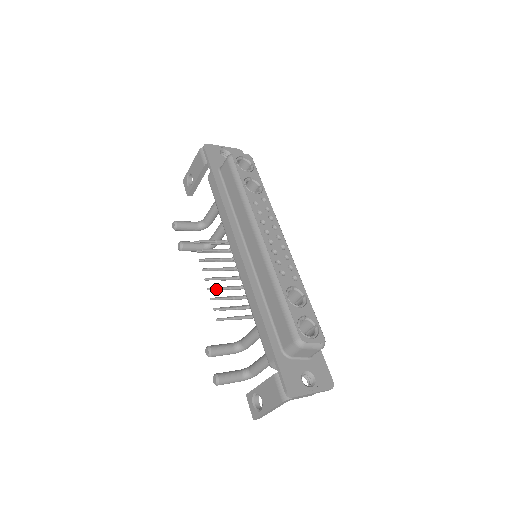
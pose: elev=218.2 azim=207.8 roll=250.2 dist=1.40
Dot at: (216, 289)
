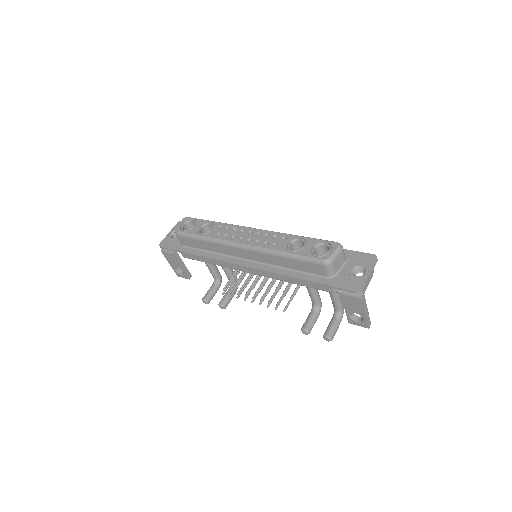
Dot at: (262, 299)
